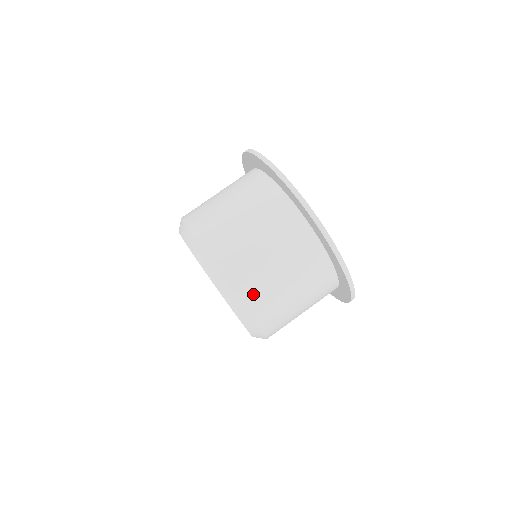
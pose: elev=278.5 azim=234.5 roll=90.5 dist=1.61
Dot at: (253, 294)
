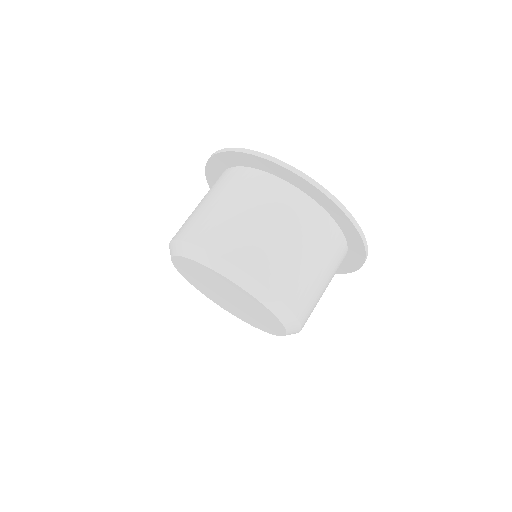
Dot at: (308, 315)
